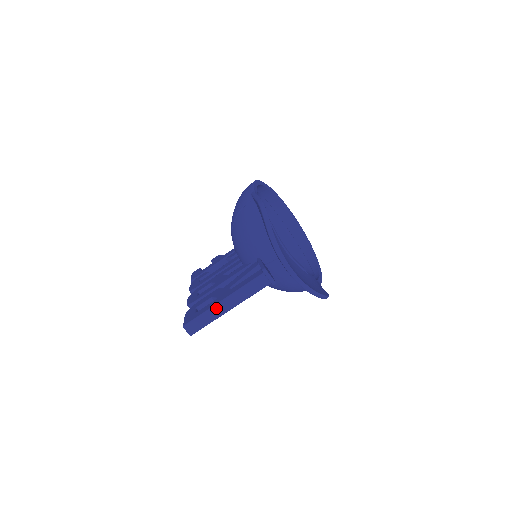
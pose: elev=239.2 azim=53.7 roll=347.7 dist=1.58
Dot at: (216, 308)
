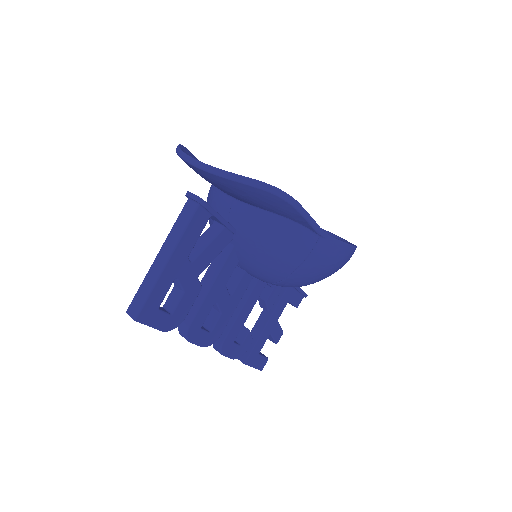
Dot at: (152, 268)
